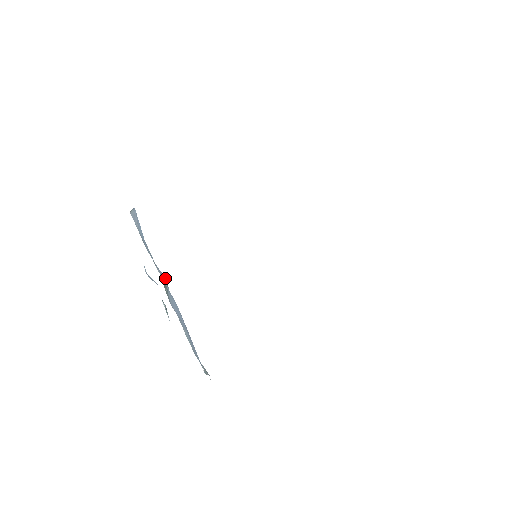
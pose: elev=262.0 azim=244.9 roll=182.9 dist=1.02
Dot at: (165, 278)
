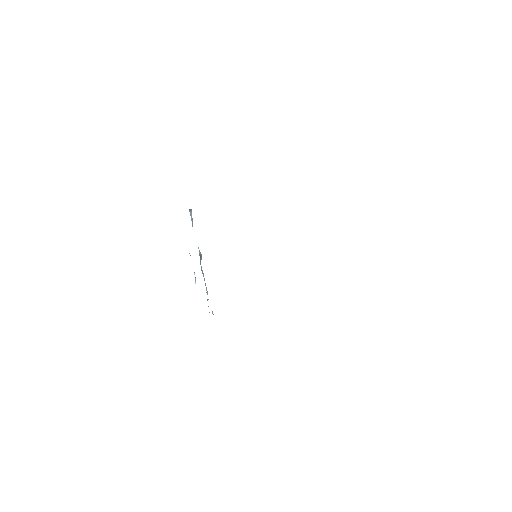
Dot at: (201, 254)
